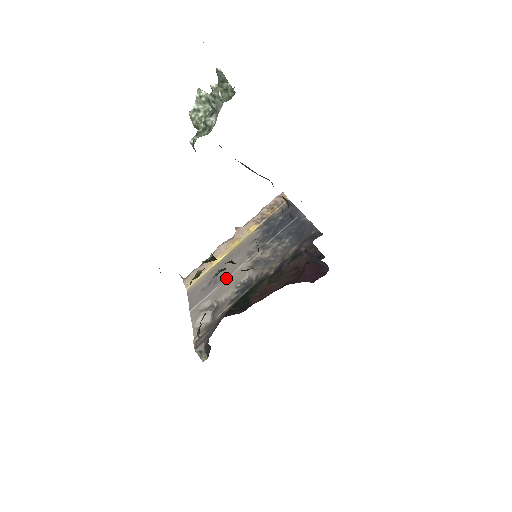
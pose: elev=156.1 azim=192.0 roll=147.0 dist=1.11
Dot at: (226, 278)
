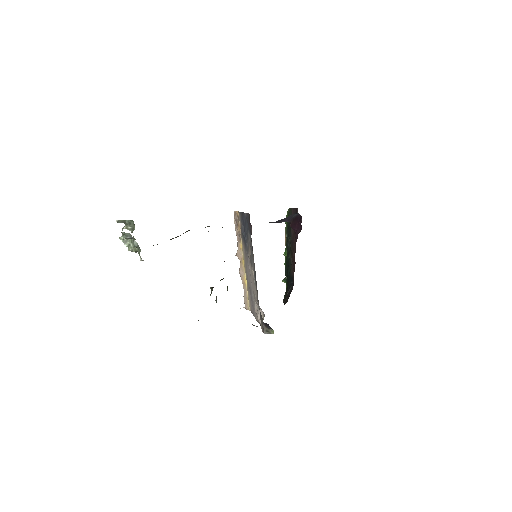
Dot at: (251, 284)
